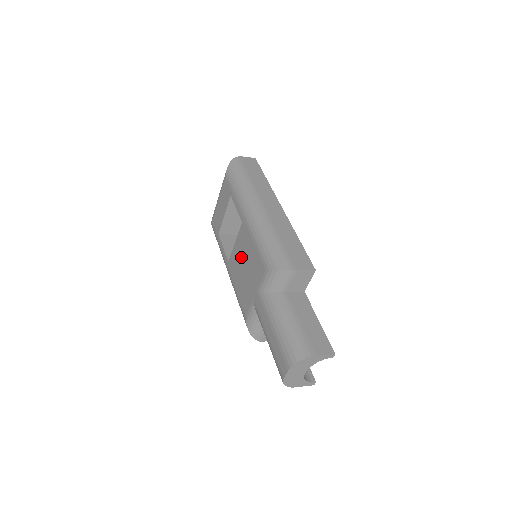
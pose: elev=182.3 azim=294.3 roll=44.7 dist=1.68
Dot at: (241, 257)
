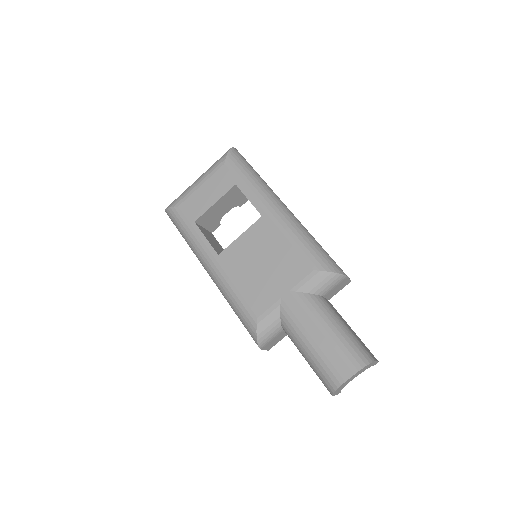
Dot at: (255, 252)
